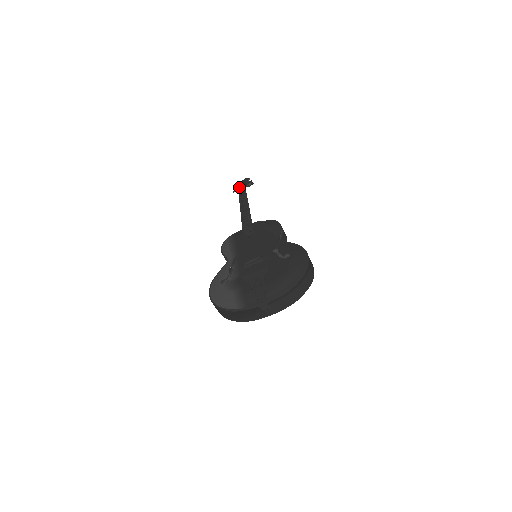
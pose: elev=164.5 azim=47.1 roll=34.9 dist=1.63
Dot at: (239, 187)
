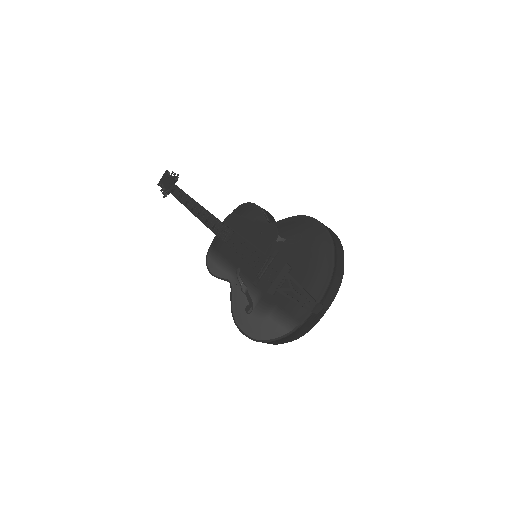
Dot at: (167, 188)
